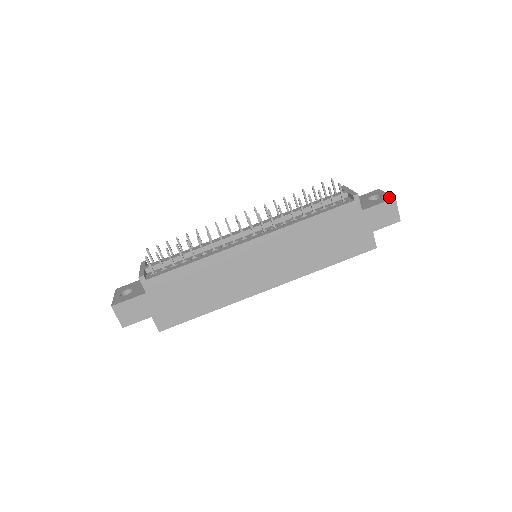
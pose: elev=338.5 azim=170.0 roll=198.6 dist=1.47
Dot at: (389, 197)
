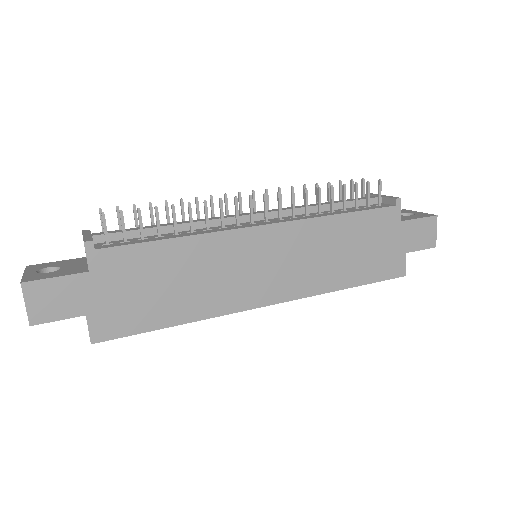
Dot at: (428, 214)
